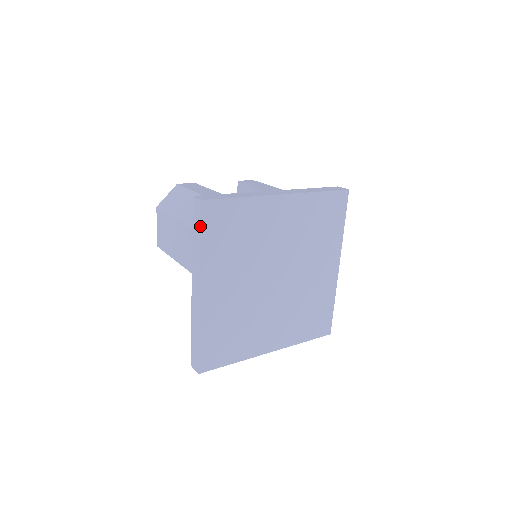
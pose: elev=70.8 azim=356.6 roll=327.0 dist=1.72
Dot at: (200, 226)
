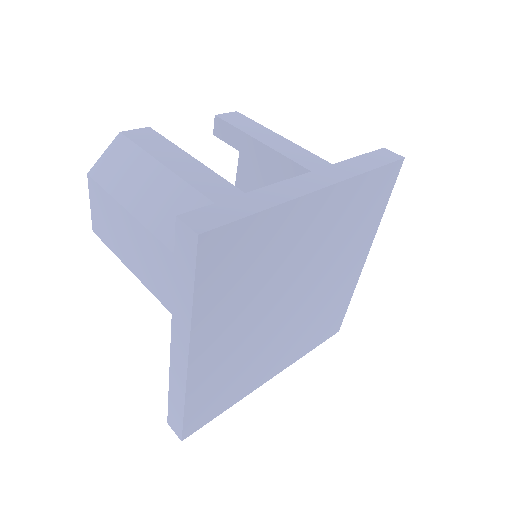
Dot at: (193, 273)
